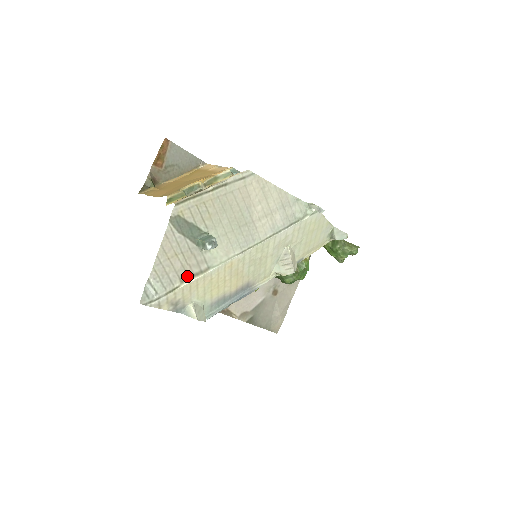
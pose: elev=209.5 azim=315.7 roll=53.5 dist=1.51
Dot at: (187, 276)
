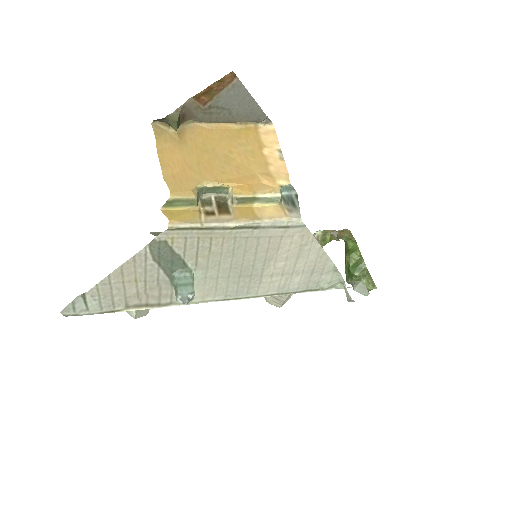
Dot at: (138, 304)
